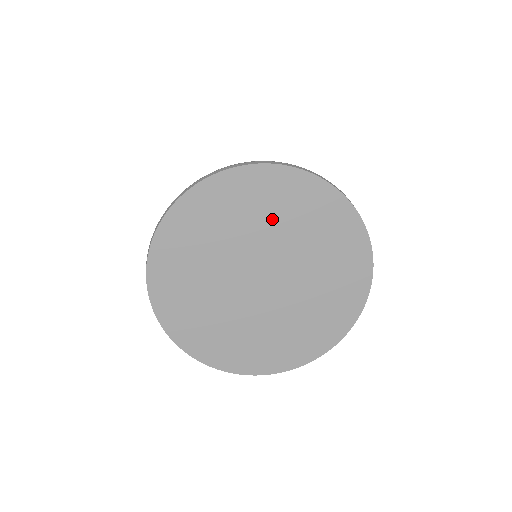
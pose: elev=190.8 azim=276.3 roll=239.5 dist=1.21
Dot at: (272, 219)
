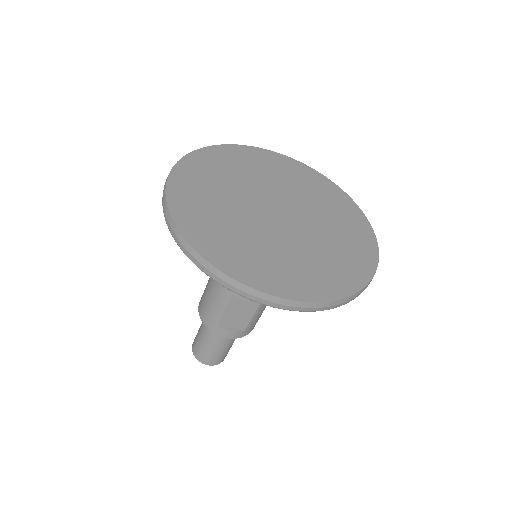
Dot at: (279, 178)
